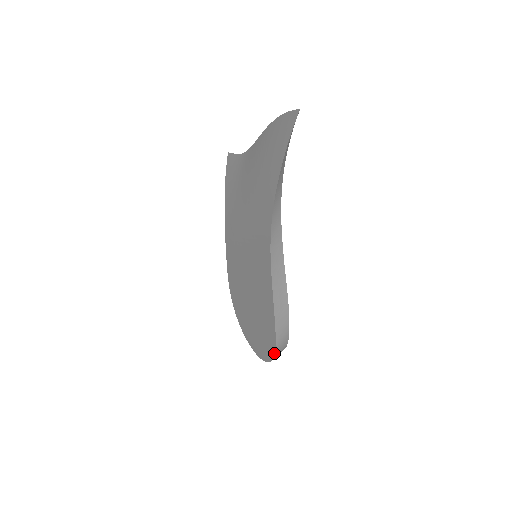
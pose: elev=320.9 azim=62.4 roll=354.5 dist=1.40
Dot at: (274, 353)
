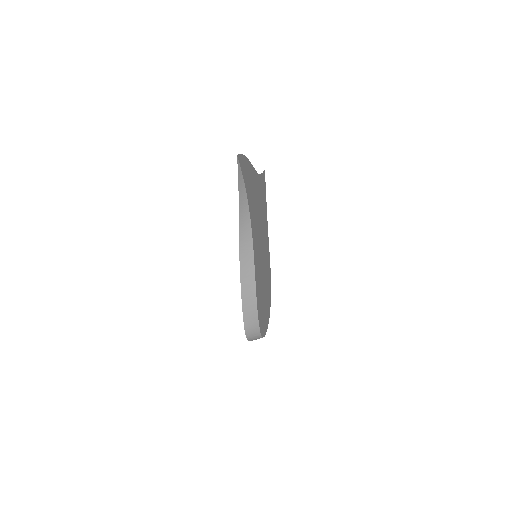
Dot at: (246, 334)
